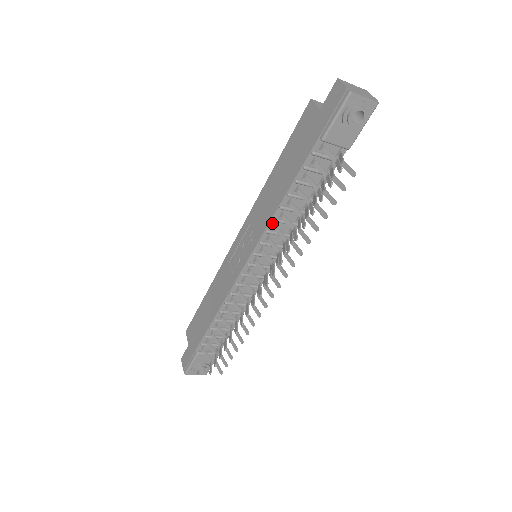
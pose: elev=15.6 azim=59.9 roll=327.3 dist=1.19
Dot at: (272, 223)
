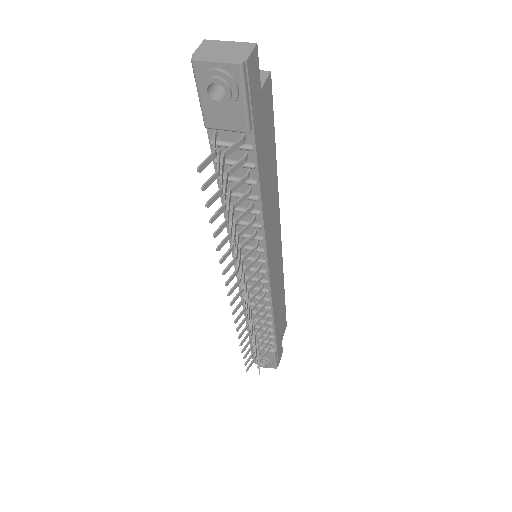
Dot at: occluded
